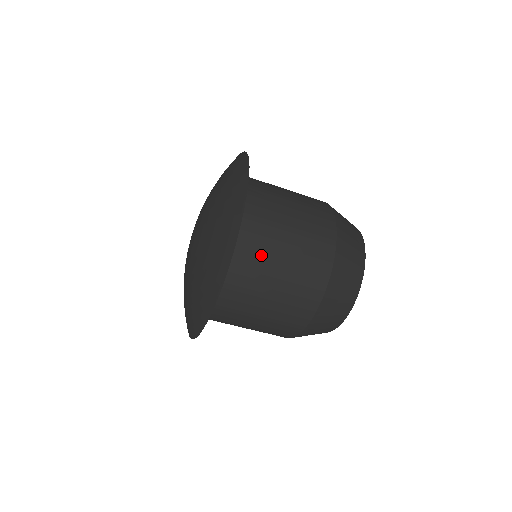
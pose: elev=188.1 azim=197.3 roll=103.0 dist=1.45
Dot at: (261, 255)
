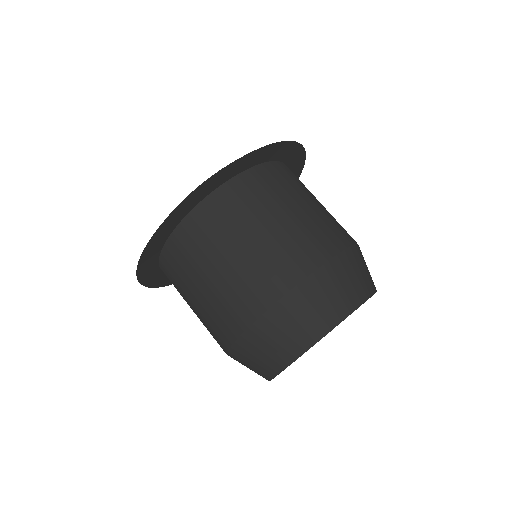
Dot at: (226, 226)
